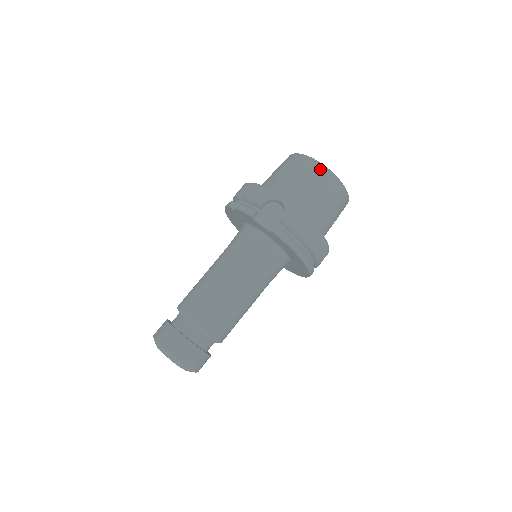
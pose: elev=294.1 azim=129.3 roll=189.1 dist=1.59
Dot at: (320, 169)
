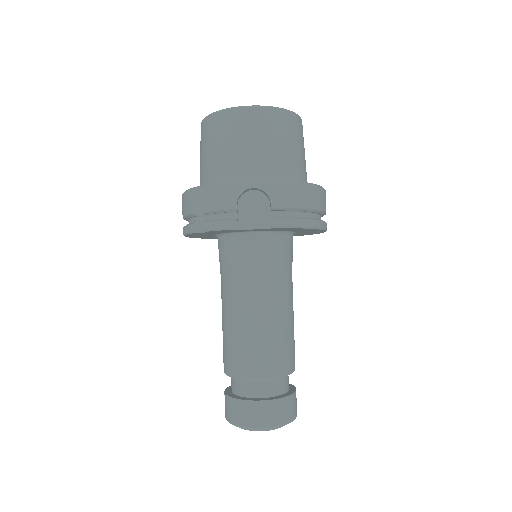
Dot at: (258, 114)
